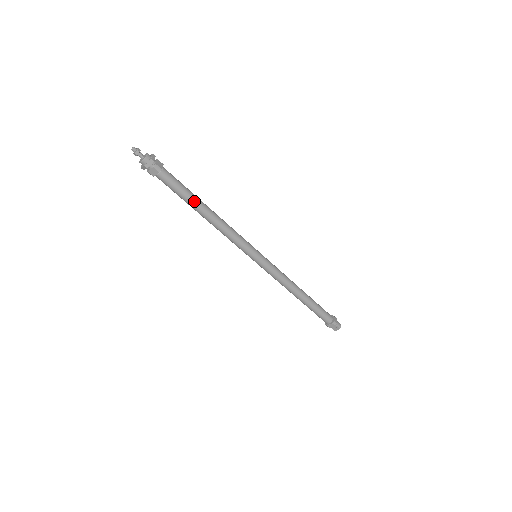
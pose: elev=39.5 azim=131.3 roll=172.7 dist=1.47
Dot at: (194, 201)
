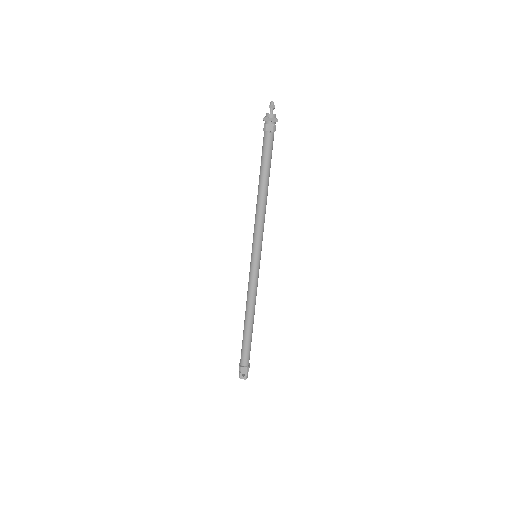
Dot at: (268, 173)
